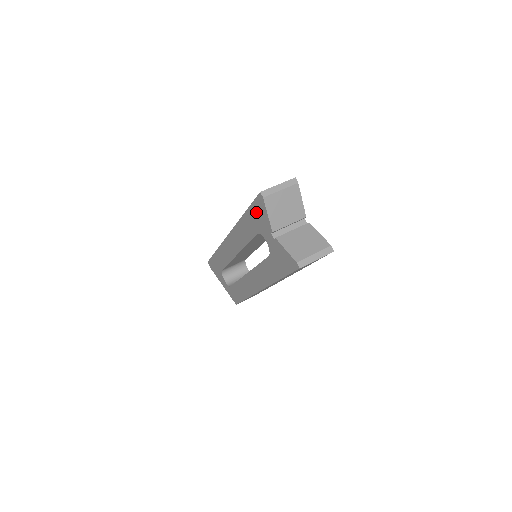
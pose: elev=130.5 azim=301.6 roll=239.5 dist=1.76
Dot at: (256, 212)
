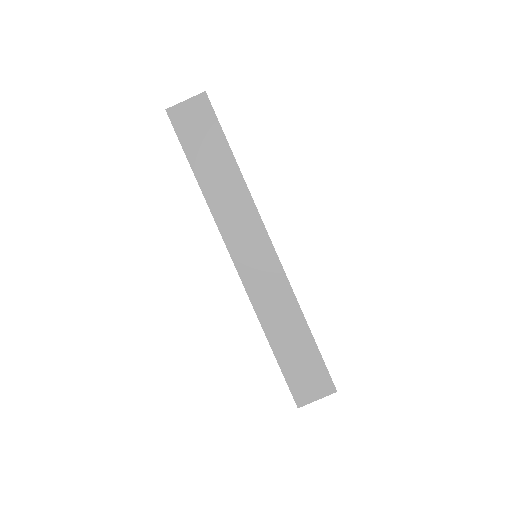
Dot at: occluded
